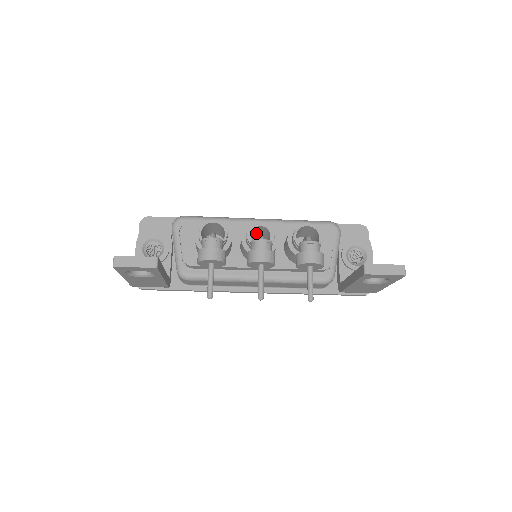
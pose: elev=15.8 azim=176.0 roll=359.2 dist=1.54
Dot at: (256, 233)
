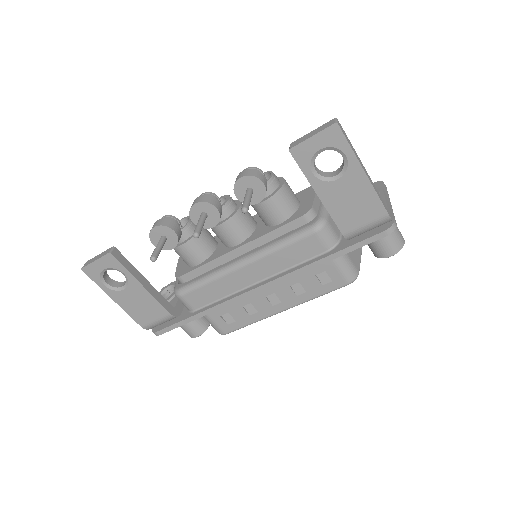
Dot at: occluded
